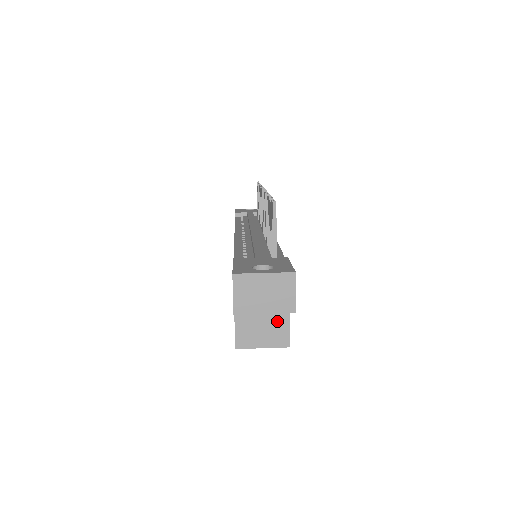
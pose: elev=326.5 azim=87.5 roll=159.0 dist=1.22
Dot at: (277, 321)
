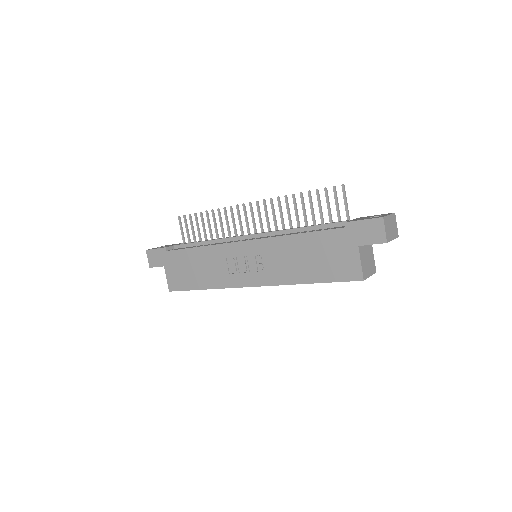
Dot at: (371, 256)
